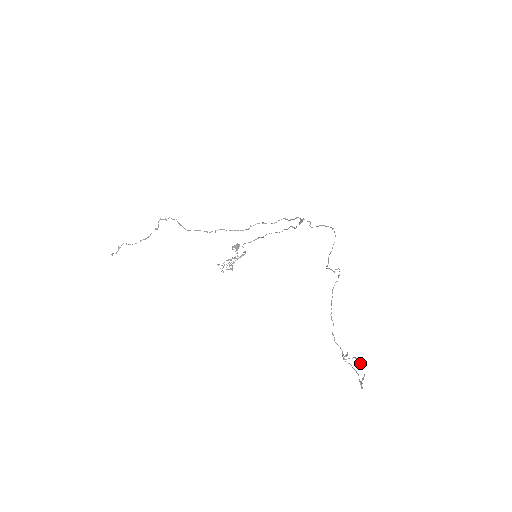
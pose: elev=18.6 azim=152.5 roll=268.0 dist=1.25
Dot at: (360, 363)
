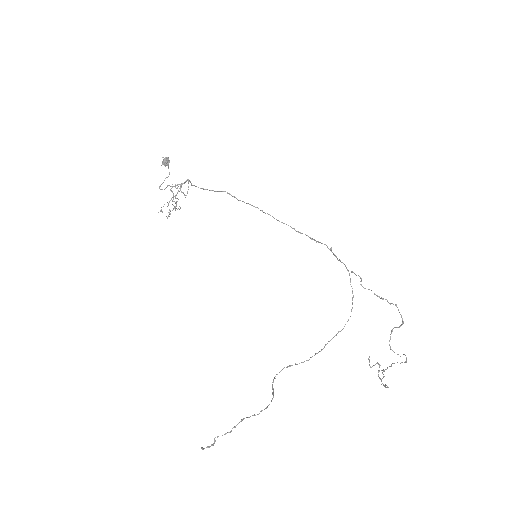
Dot at: occluded
